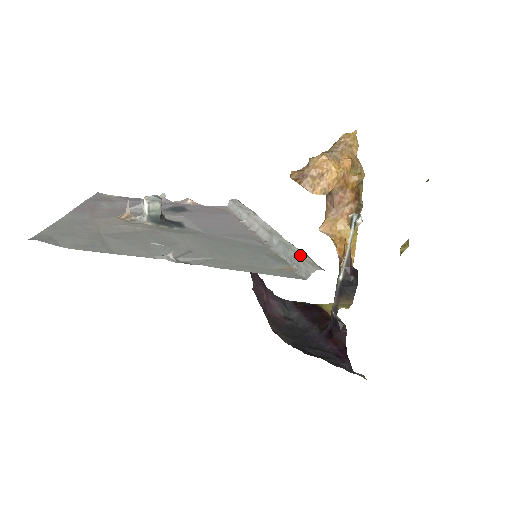
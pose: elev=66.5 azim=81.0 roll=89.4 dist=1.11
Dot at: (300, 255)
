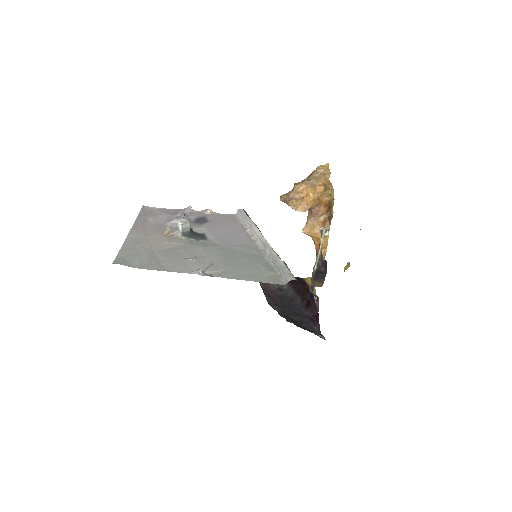
Dot at: (283, 267)
